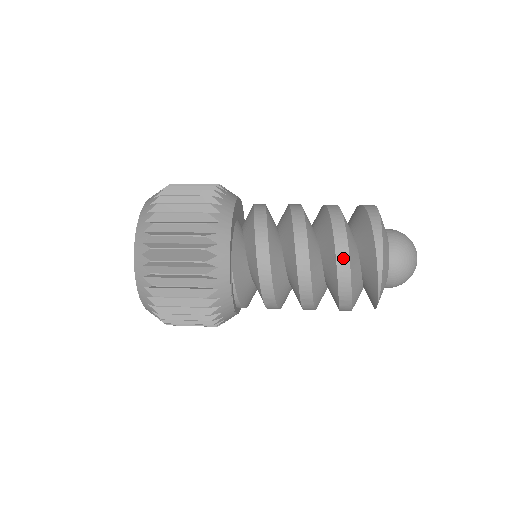
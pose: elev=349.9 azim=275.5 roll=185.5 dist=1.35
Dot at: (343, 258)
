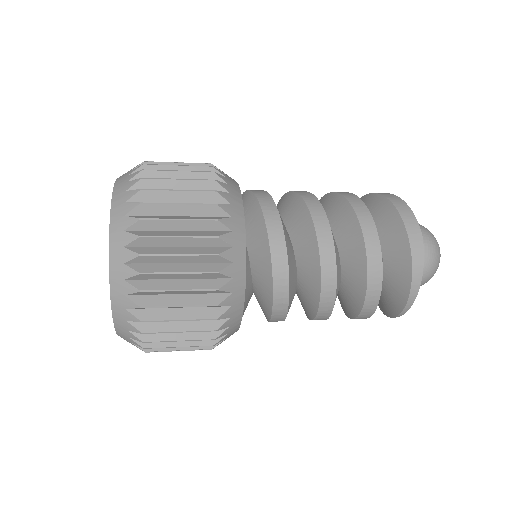
Dot at: (370, 307)
